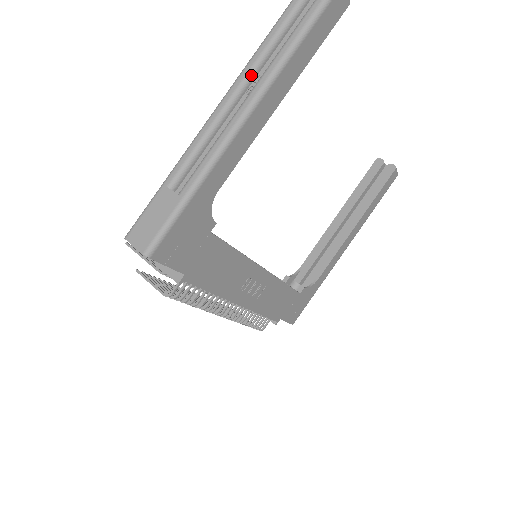
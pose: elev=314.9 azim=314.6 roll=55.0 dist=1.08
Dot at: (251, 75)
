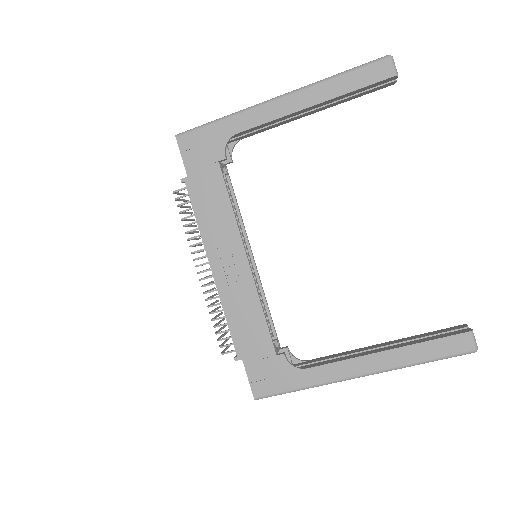
Dot at: occluded
